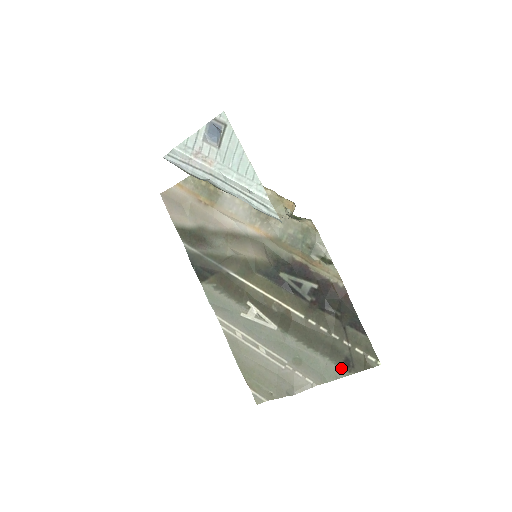
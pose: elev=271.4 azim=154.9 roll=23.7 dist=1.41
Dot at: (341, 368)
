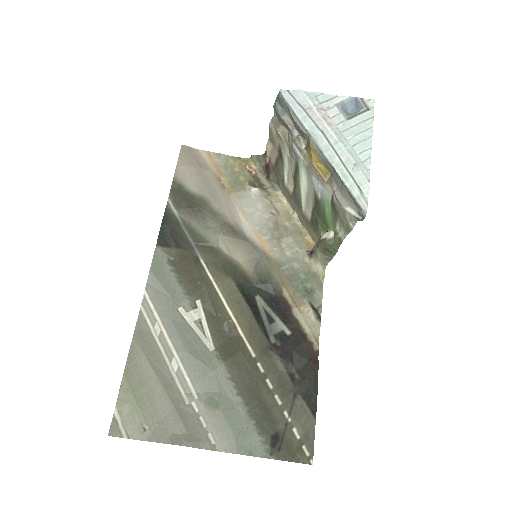
Dot at: (263, 443)
